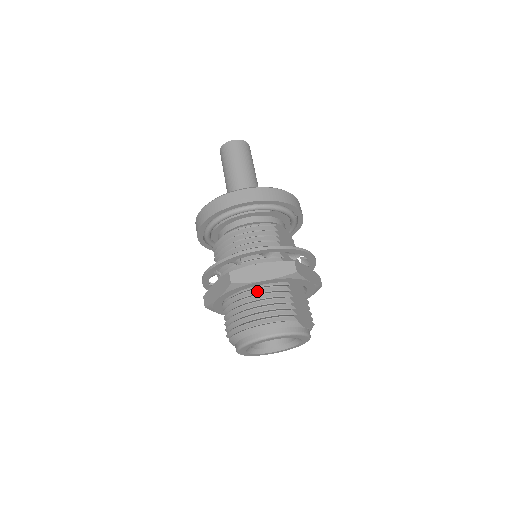
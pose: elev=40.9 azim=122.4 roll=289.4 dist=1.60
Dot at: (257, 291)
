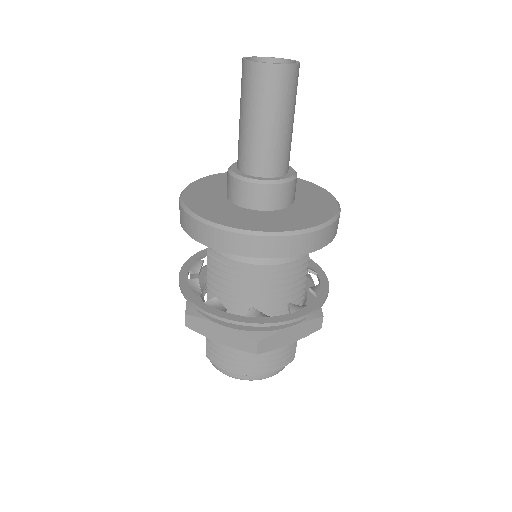
Dot at: occluded
